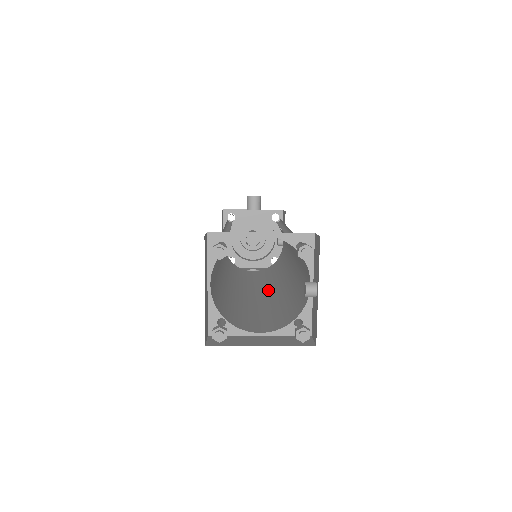
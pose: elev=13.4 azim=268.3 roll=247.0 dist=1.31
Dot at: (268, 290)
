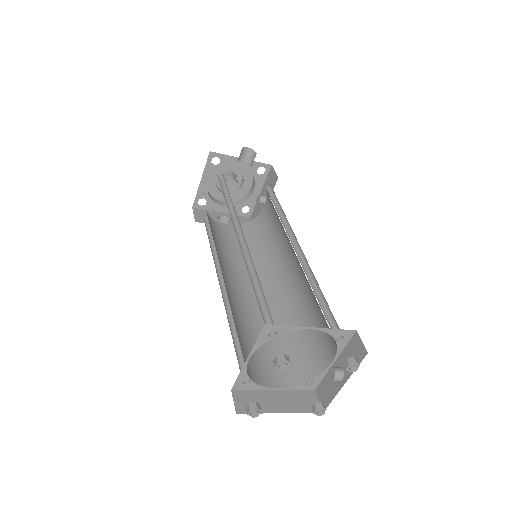
Dot at: occluded
